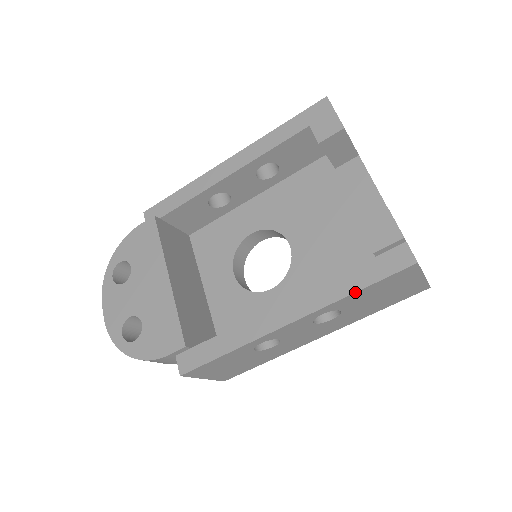
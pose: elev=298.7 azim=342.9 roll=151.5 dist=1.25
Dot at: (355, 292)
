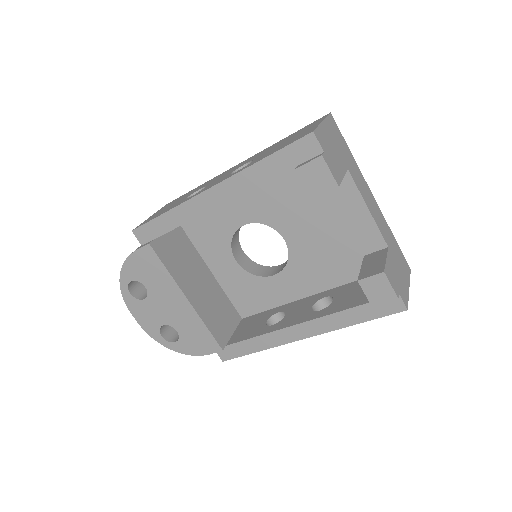
Dot at: occluded
